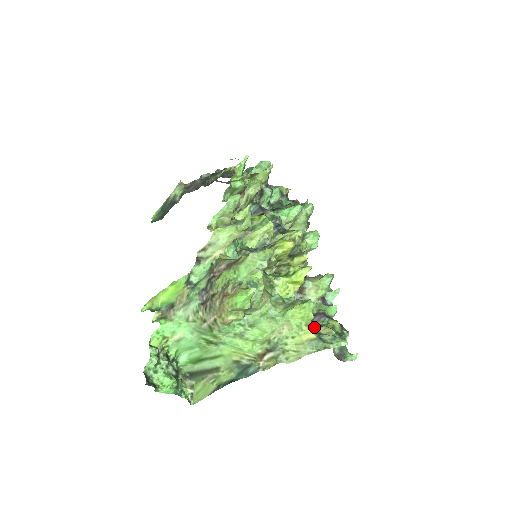
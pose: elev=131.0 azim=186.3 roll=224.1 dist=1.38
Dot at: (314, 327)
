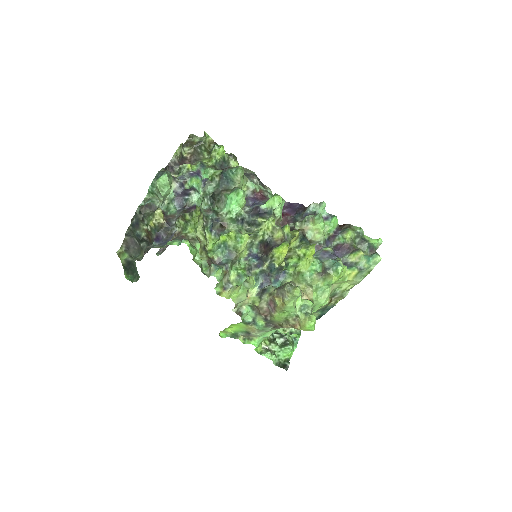
Dot at: (345, 259)
